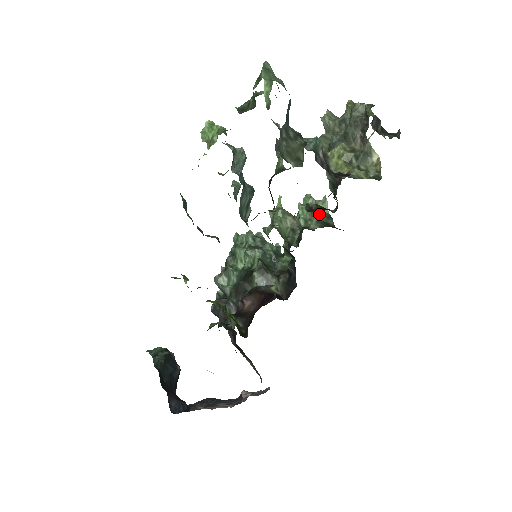
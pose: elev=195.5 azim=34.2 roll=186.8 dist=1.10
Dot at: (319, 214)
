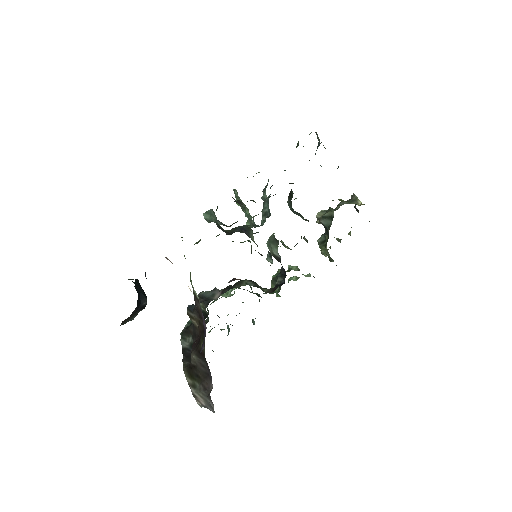
Dot at: occluded
